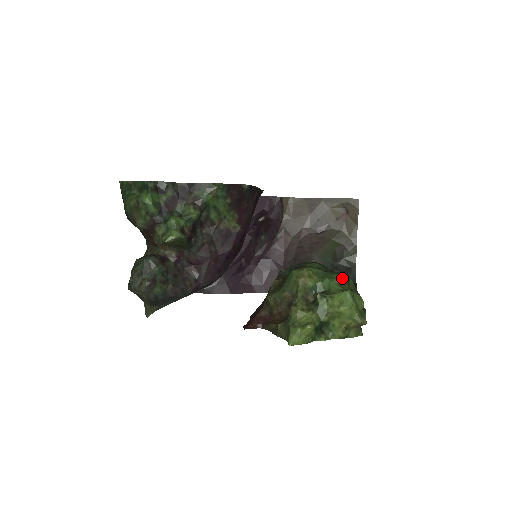
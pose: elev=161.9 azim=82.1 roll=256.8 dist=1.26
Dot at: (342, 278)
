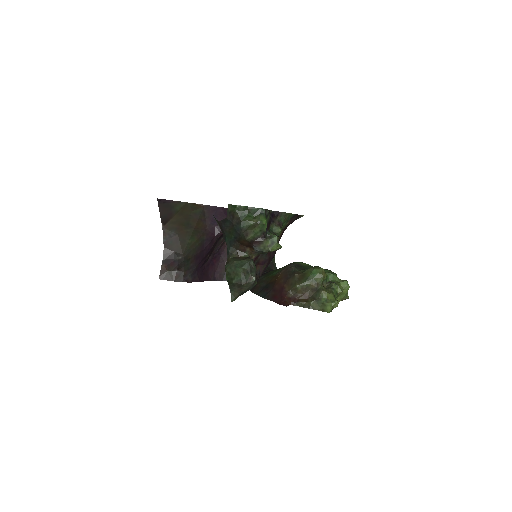
Dot at: occluded
